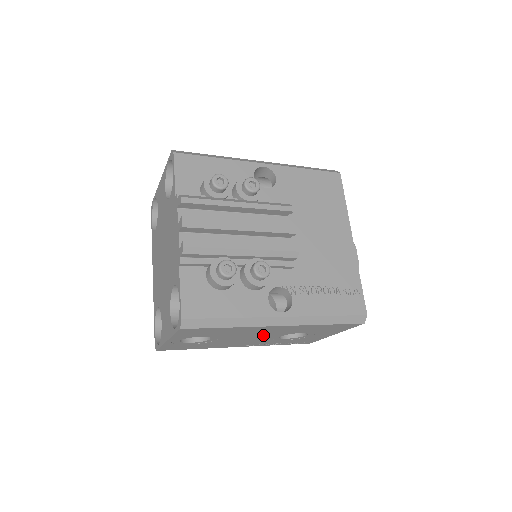
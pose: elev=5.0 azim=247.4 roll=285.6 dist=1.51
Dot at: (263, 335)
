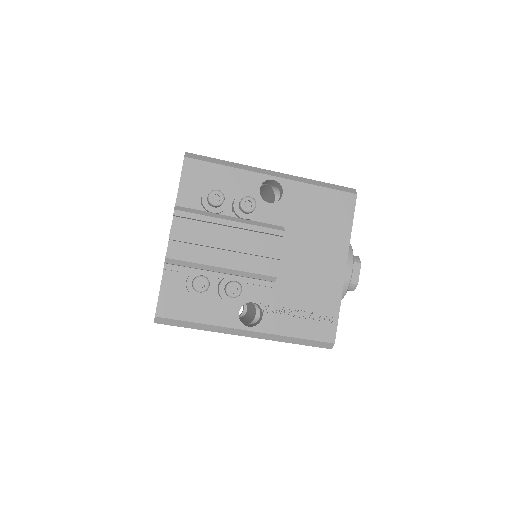
Dot at: occluded
